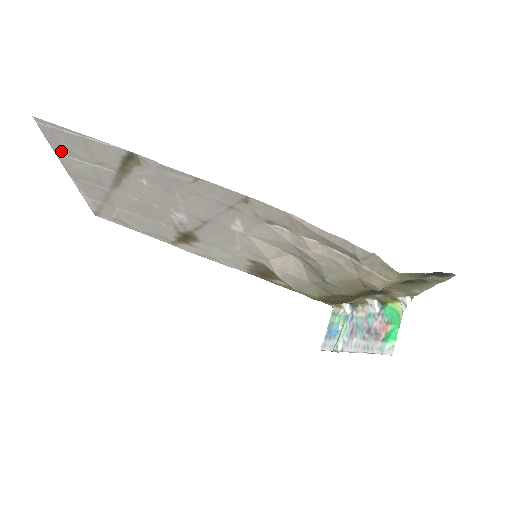
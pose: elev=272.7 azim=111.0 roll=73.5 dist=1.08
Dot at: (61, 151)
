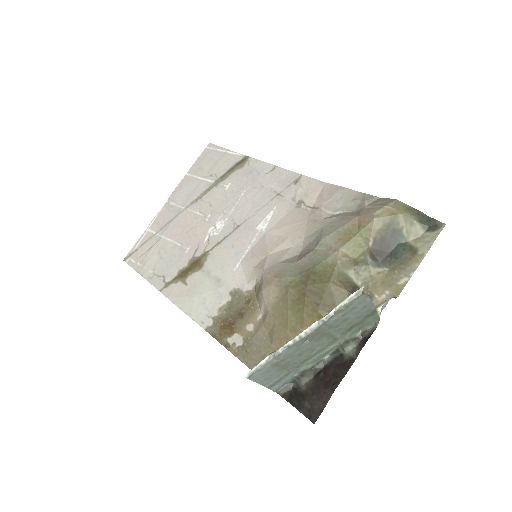
Dot at: (193, 171)
